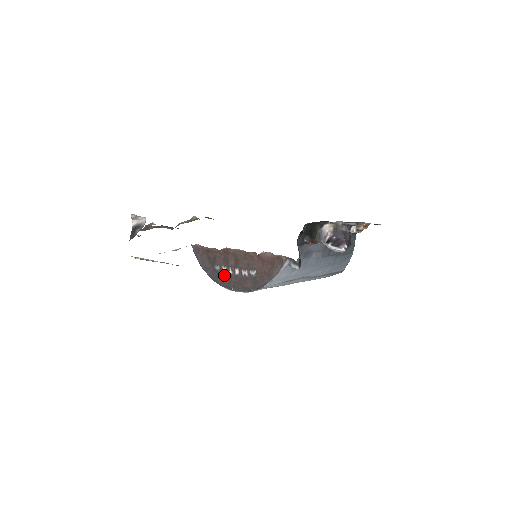
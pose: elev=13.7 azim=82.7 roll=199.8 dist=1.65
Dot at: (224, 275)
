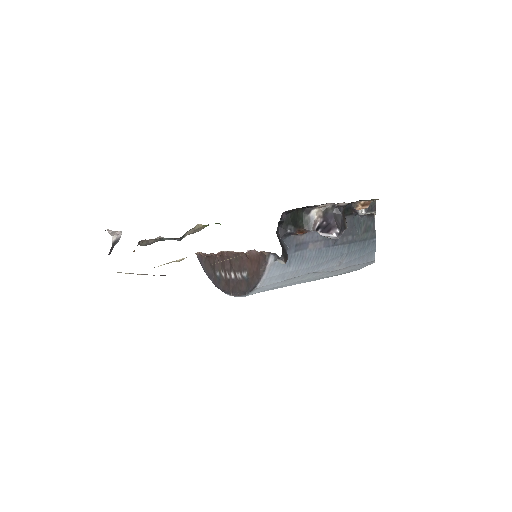
Dot at: (224, 280)
